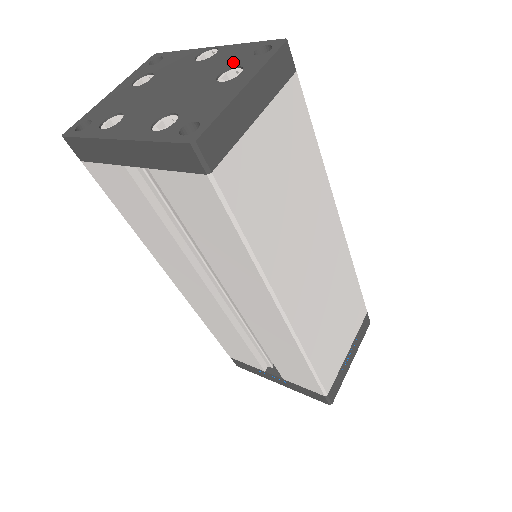
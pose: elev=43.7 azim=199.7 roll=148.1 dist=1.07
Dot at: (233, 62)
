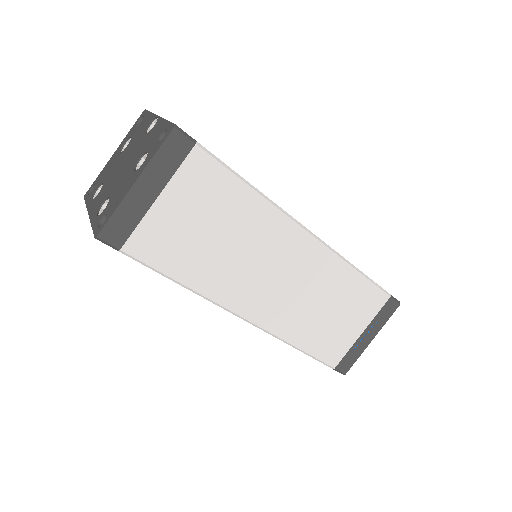
Dot at: (149, 146)
